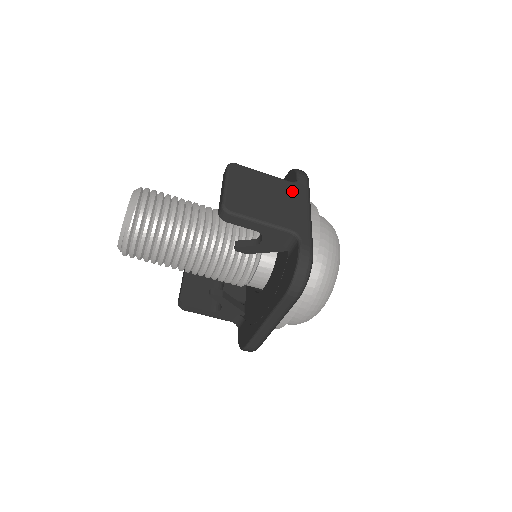
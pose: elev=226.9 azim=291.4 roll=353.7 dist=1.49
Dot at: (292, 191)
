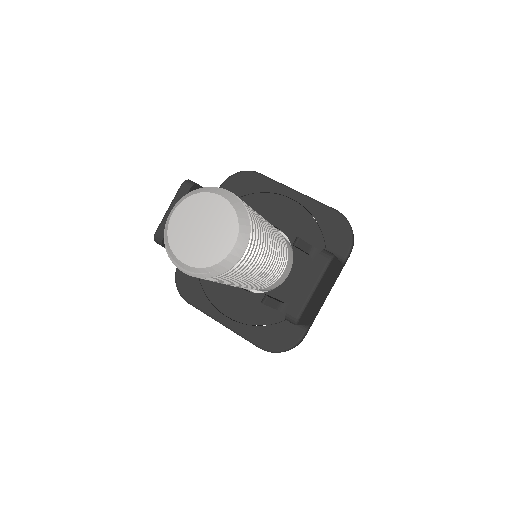
Dot at: (336, 277)
